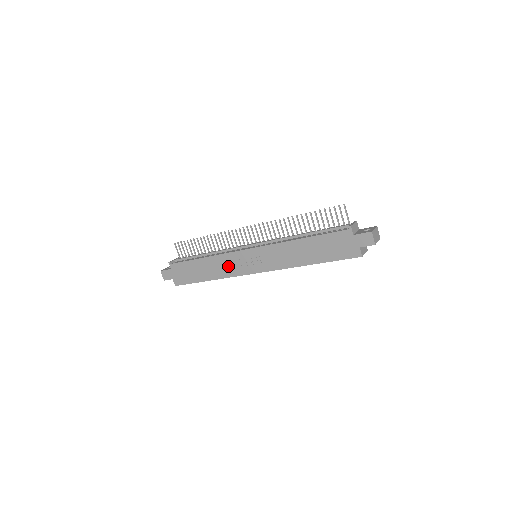
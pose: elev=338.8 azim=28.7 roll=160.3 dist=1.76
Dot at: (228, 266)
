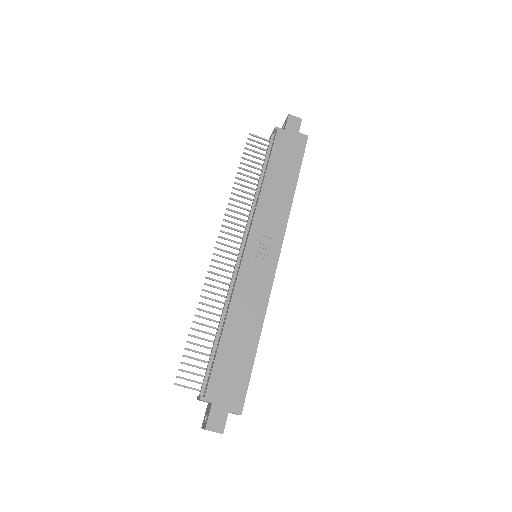
Dot at: (253, 292)
